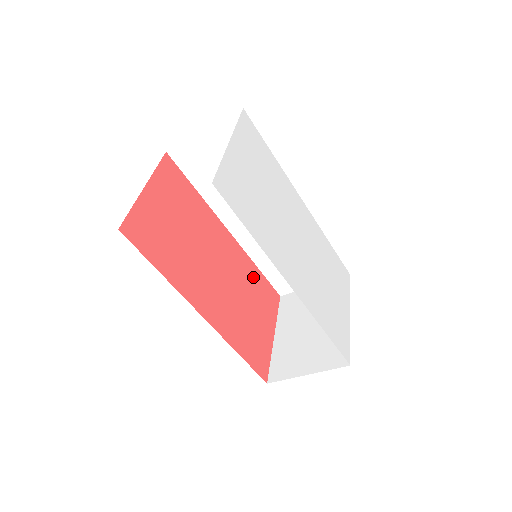
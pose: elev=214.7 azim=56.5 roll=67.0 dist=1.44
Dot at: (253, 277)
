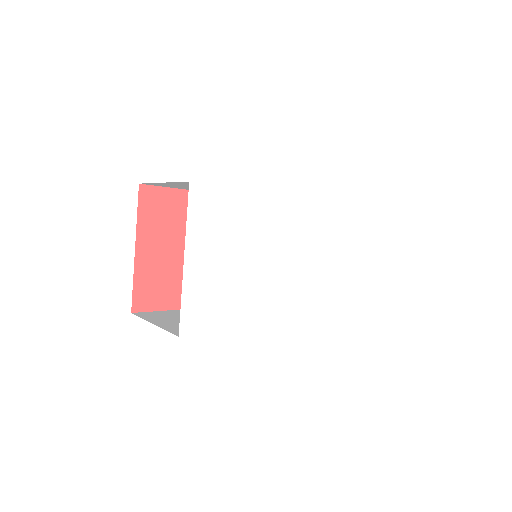
Dot at: occluded
